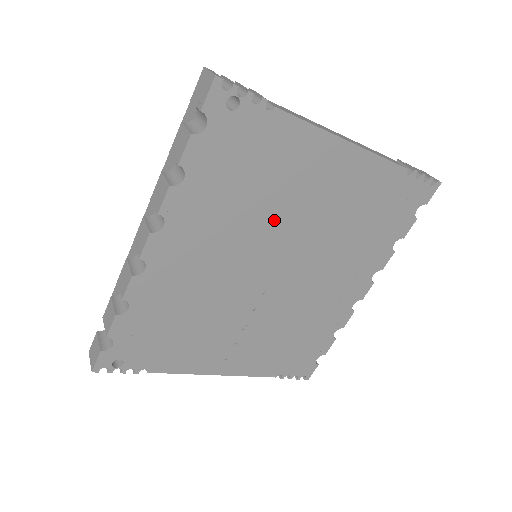
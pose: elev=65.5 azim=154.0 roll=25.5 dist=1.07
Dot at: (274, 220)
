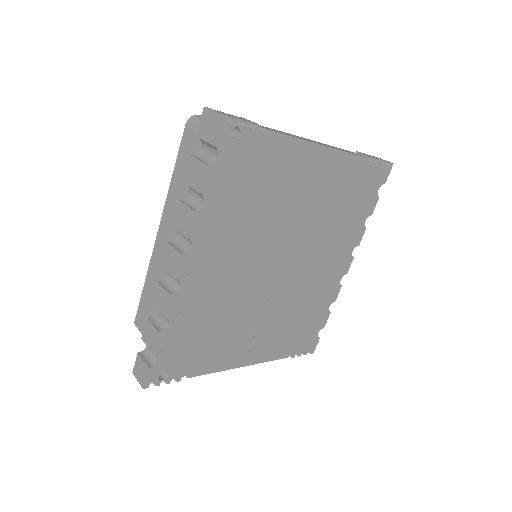
Dot at: (274, 222)
